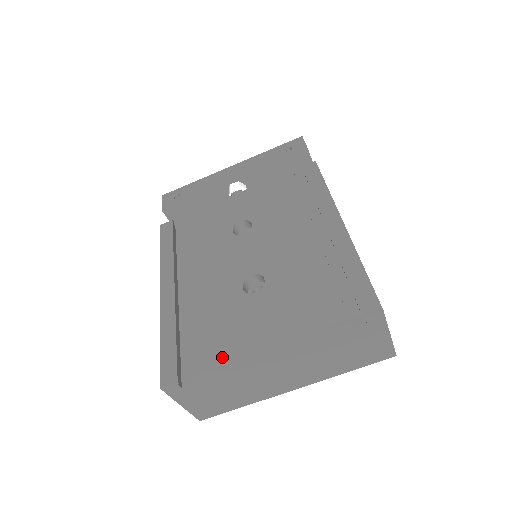
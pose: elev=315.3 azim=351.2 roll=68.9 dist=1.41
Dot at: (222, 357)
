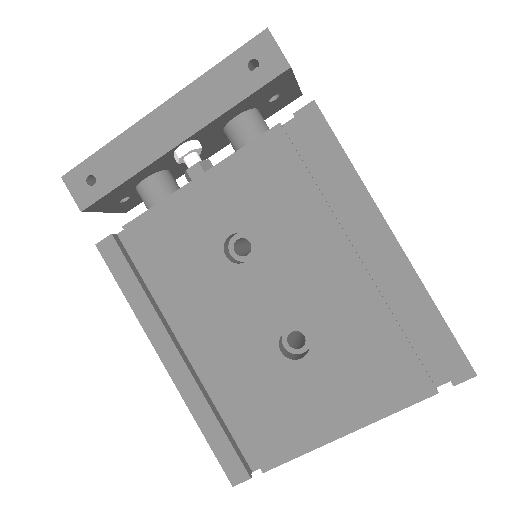
Dot at: (293, 446)
